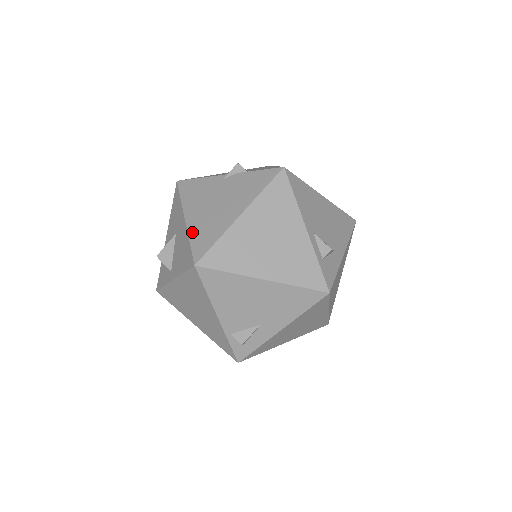
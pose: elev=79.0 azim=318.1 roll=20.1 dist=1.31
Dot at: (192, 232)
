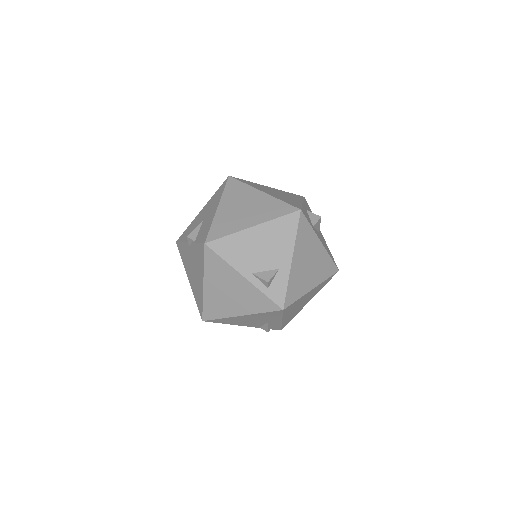
Dot at: (194, 293)
